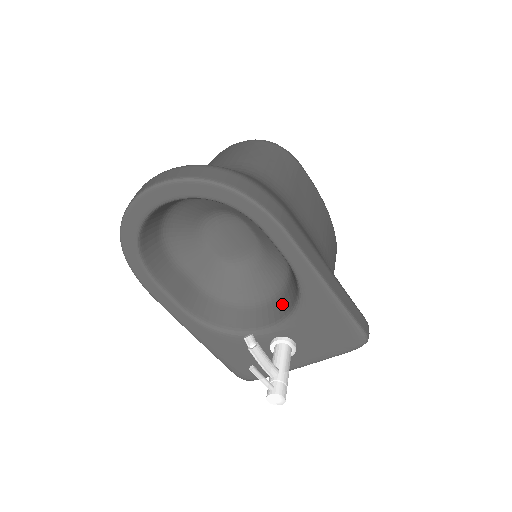
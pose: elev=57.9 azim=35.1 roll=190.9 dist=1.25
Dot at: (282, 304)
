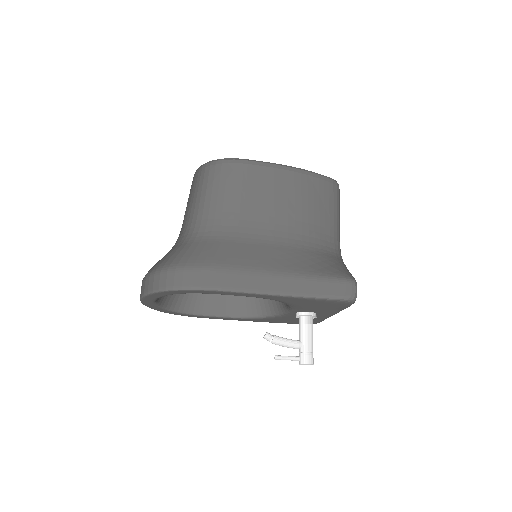
Dot at: occluded
